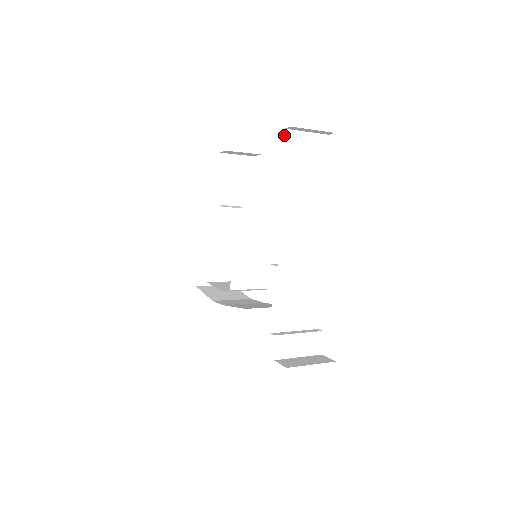
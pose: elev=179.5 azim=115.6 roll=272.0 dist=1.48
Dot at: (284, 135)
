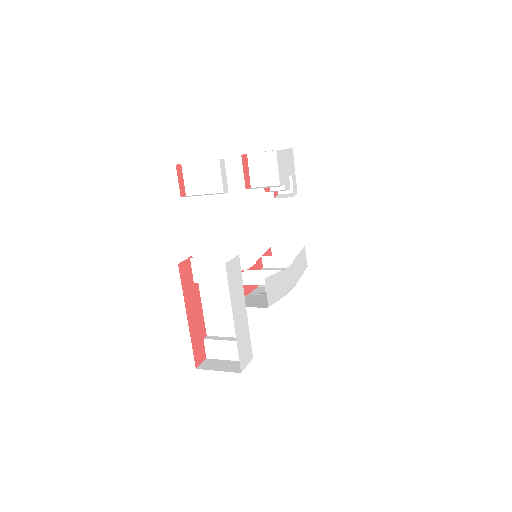
Dot at: (182, 170)
